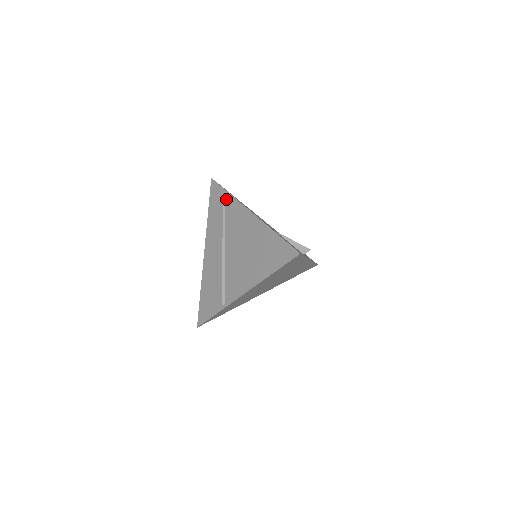
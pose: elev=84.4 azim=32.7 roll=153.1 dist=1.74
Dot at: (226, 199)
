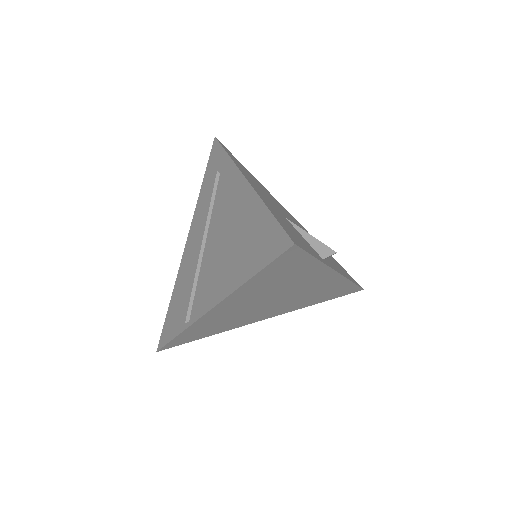
Dot at: (223, 163)
